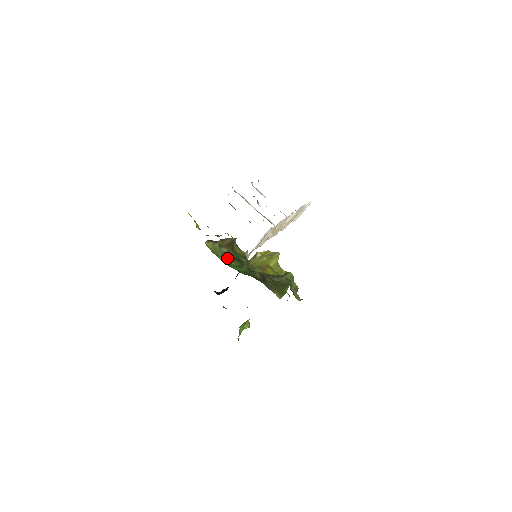
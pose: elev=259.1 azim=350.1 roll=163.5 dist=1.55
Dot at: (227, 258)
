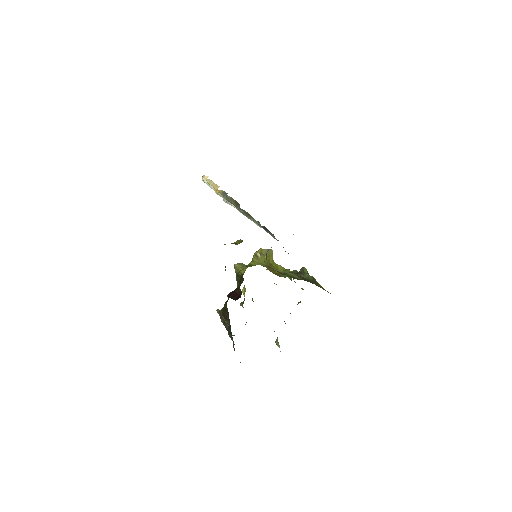
Dot at: occluded
